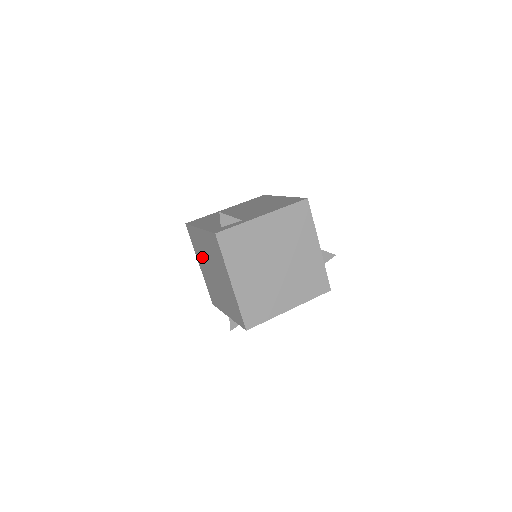
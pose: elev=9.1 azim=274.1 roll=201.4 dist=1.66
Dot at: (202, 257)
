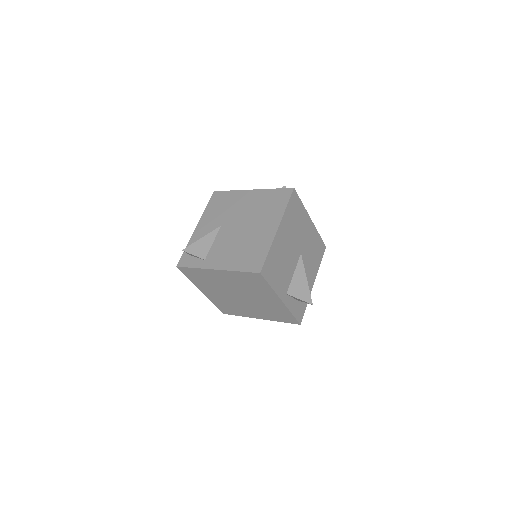
Dot at: occluded
